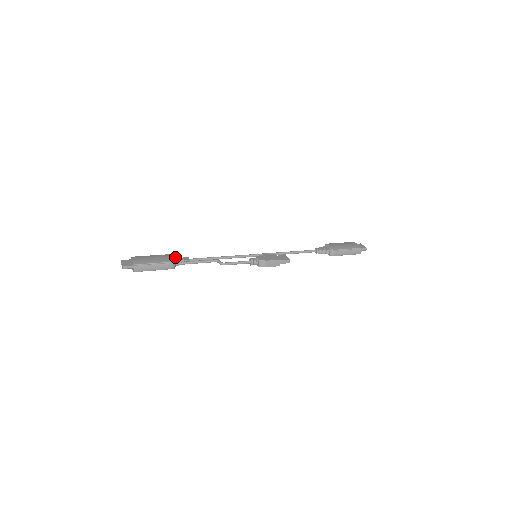
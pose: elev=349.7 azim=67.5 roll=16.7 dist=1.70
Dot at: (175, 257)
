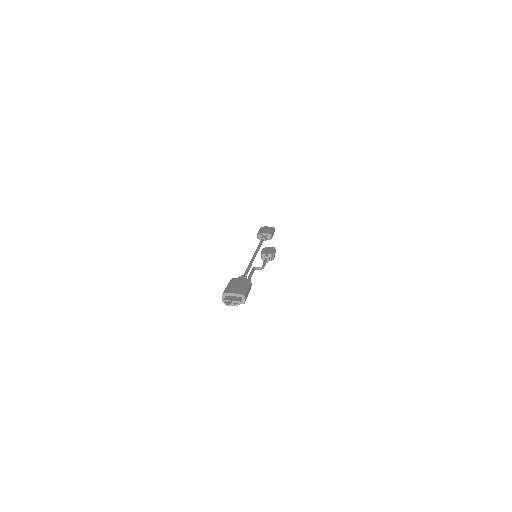
Dot at: (239, 278)
